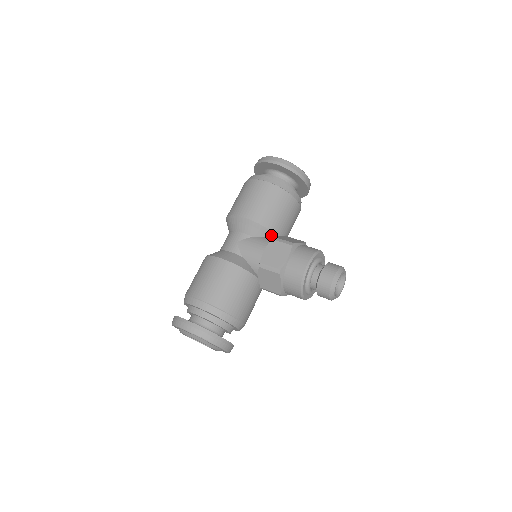
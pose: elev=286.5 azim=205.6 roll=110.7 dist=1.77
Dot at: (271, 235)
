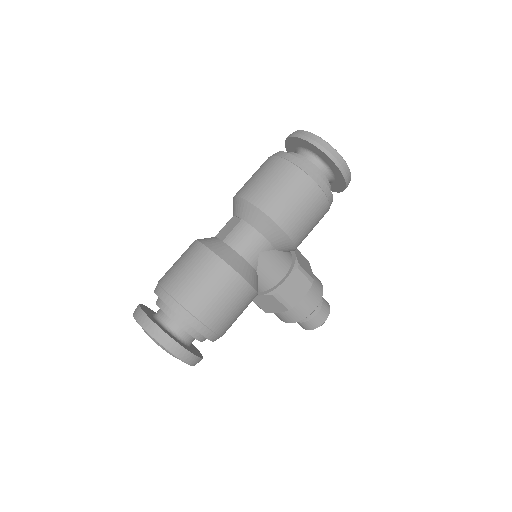
Dot at: occluded
